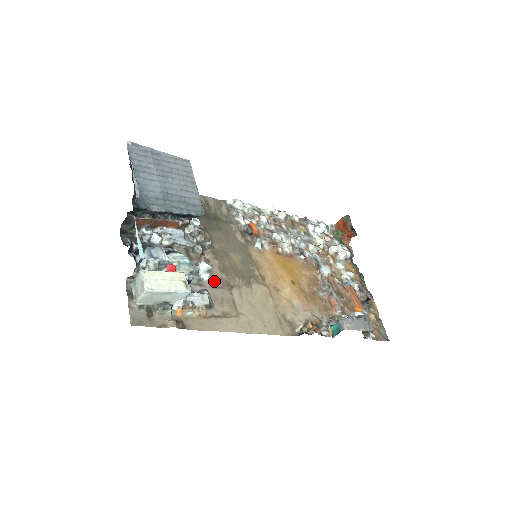
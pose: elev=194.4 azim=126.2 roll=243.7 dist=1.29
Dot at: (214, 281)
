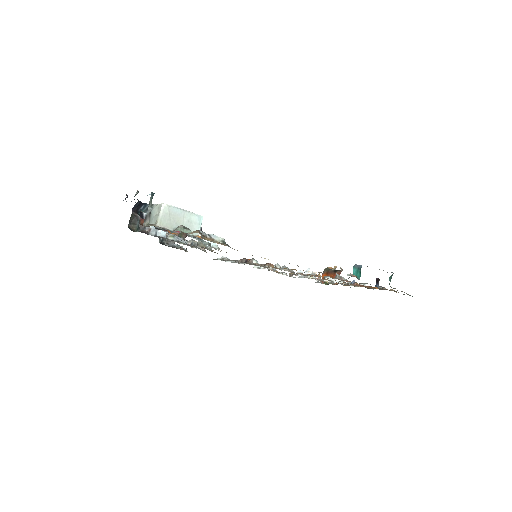
Dot at: occluded
